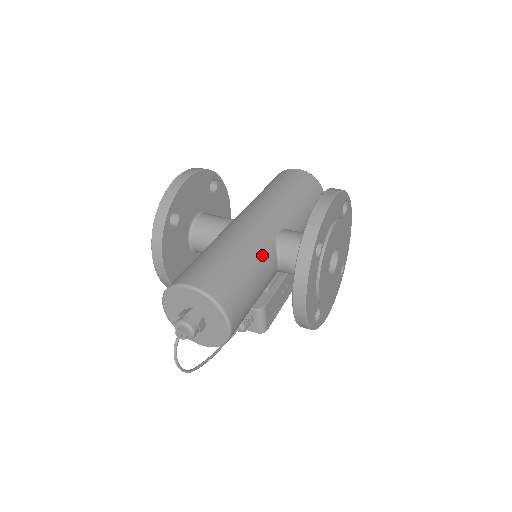
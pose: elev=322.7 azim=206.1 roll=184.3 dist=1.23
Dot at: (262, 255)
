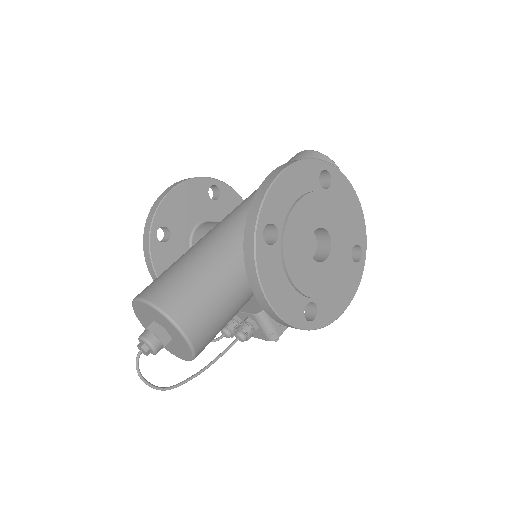
Dot at: (233, 253)
